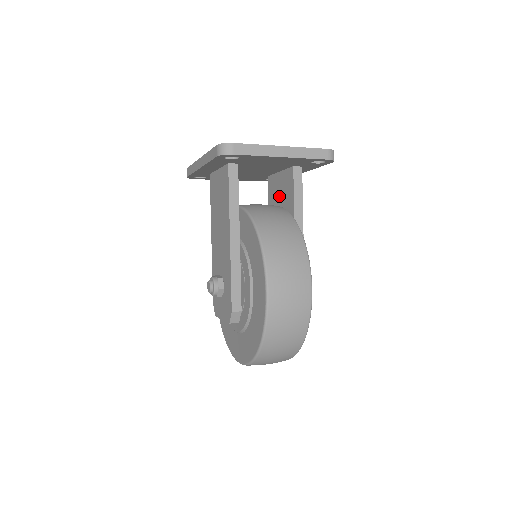
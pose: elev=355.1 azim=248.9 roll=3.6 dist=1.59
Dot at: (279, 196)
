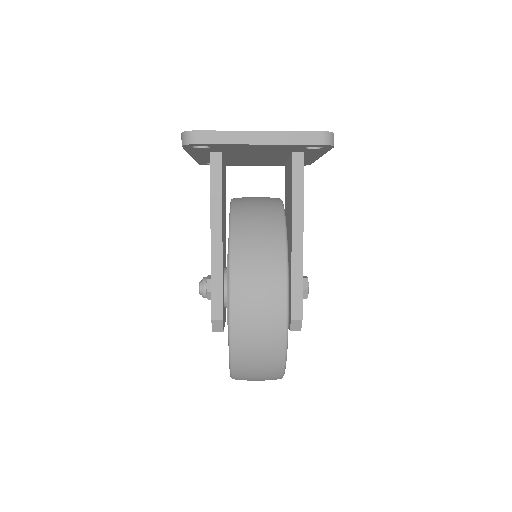
Dot at: (288, 186)
